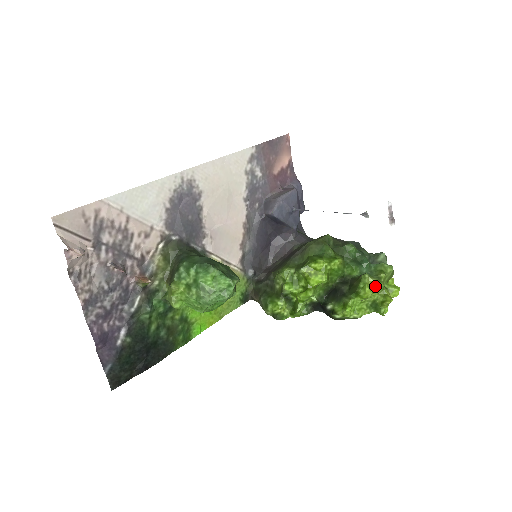
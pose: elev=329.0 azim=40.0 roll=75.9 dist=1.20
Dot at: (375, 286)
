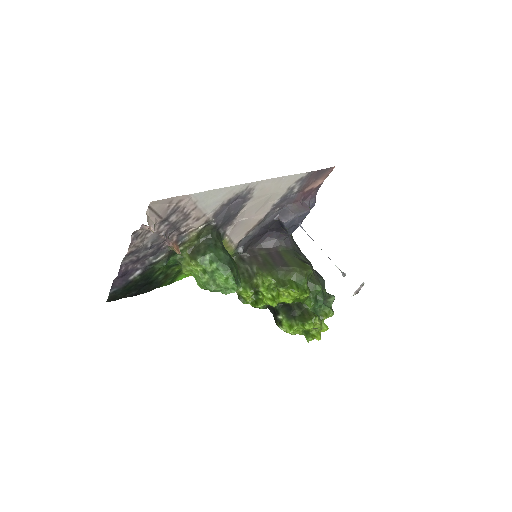
Dot at: (317, 326)
